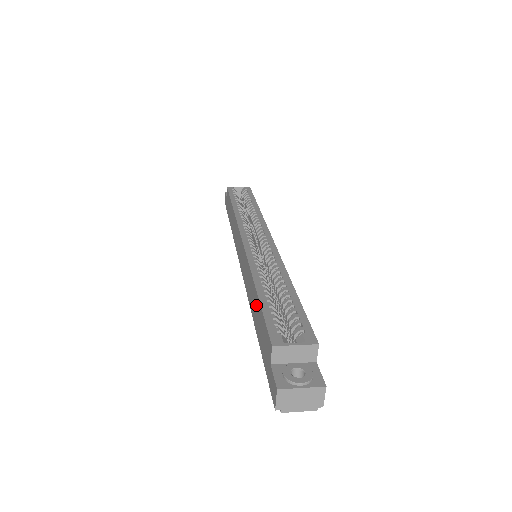
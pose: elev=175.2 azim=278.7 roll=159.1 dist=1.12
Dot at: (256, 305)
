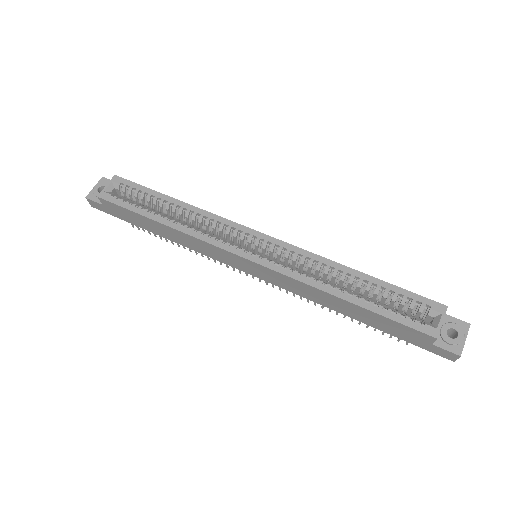
Dot at: (357, 311)
